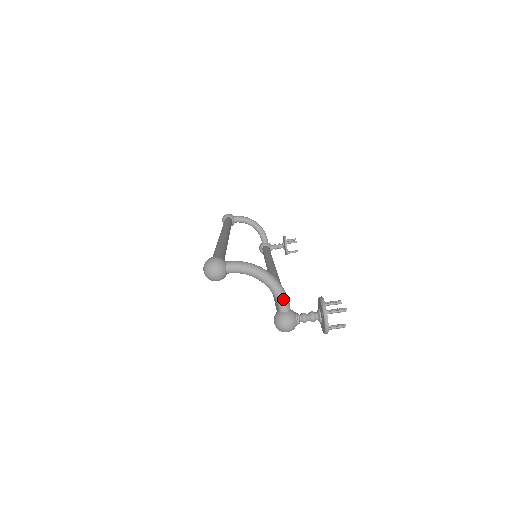
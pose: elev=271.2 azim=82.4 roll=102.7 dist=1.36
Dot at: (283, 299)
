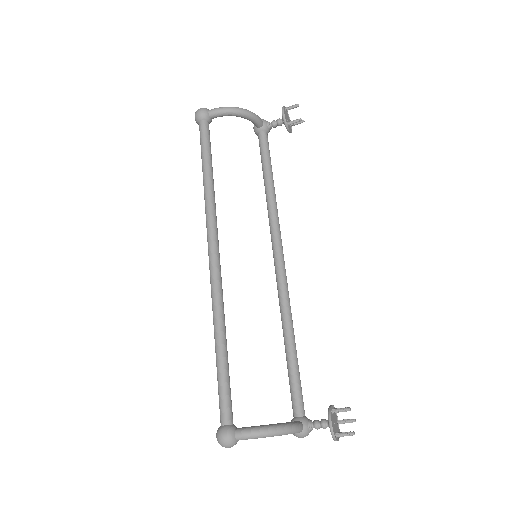
Dot at: occluded
